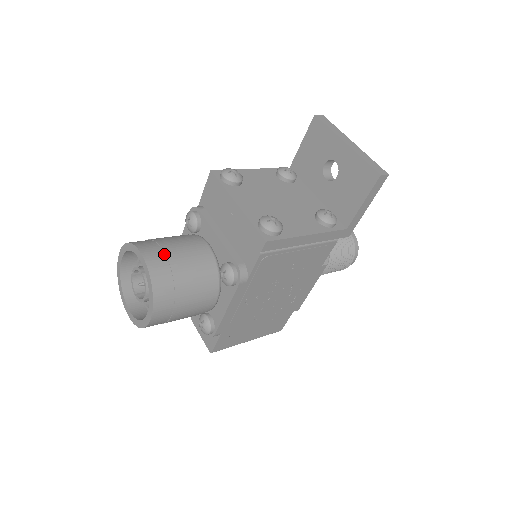
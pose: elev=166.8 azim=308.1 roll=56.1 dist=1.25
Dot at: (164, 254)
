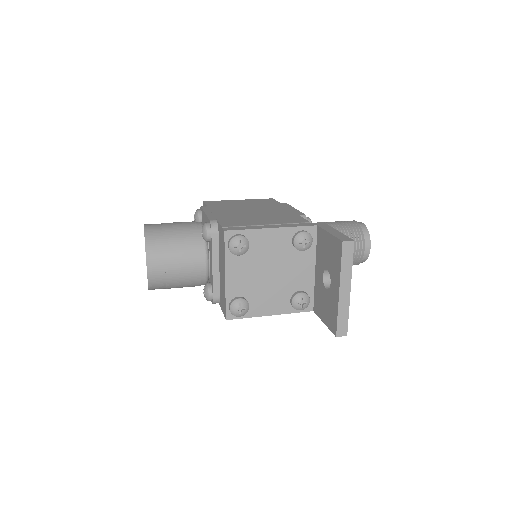
Dot at: (165, 269)
